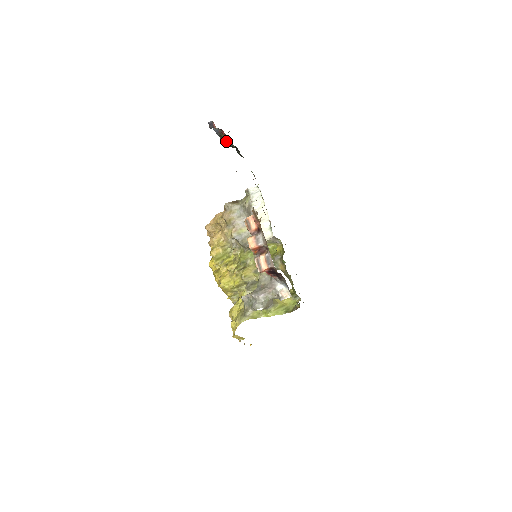
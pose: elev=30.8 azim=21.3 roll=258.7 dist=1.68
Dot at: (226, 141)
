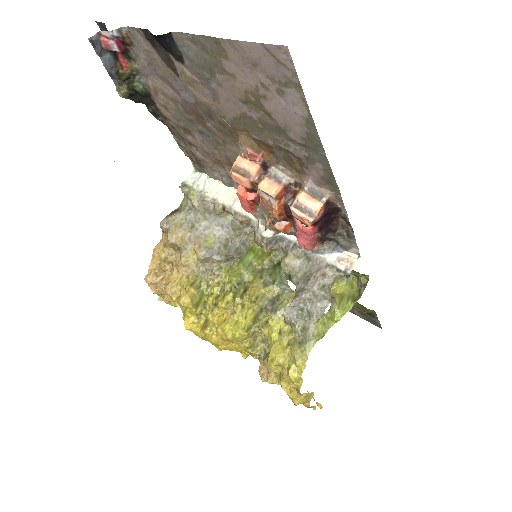
Dot at: (128, 87)
